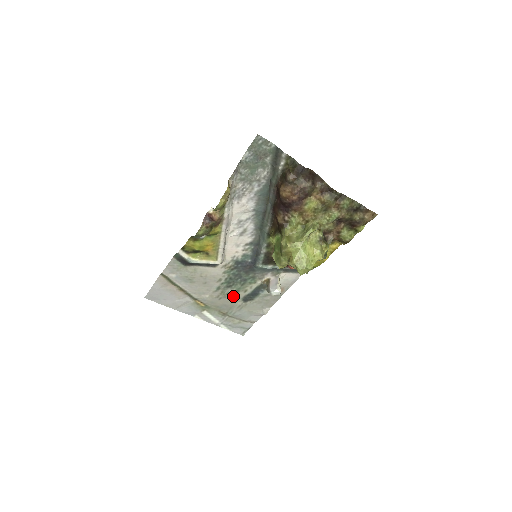
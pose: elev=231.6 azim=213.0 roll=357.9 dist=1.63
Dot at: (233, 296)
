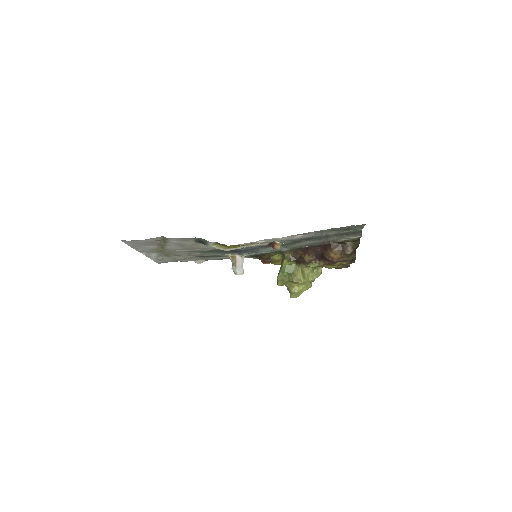
Dot at: (194, 254)
